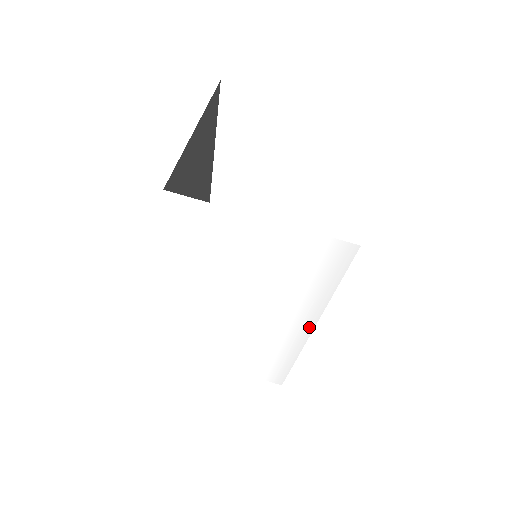
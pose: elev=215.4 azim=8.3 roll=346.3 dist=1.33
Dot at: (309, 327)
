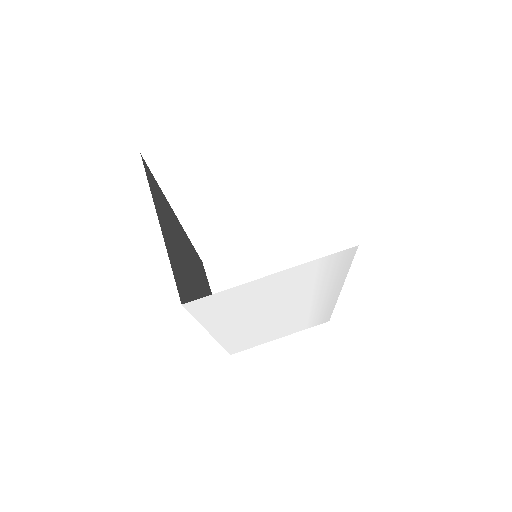
Dot at: (337, 292)
